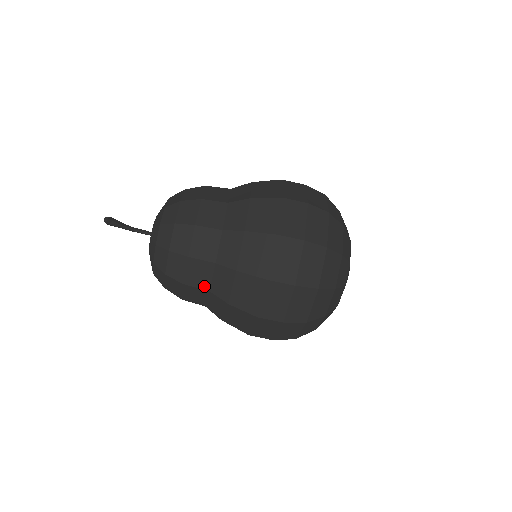
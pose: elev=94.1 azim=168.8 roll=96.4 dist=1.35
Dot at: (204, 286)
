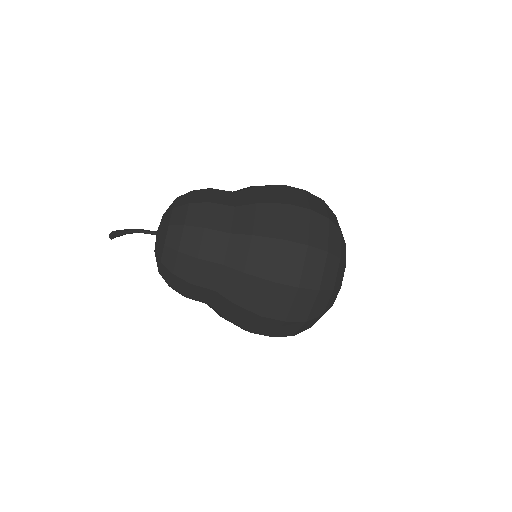
Dot at: occluded
